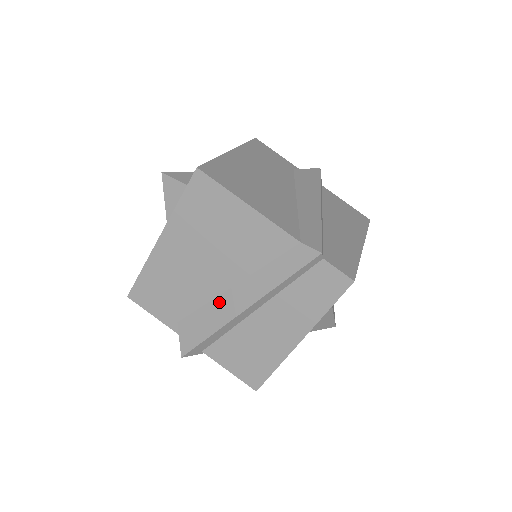
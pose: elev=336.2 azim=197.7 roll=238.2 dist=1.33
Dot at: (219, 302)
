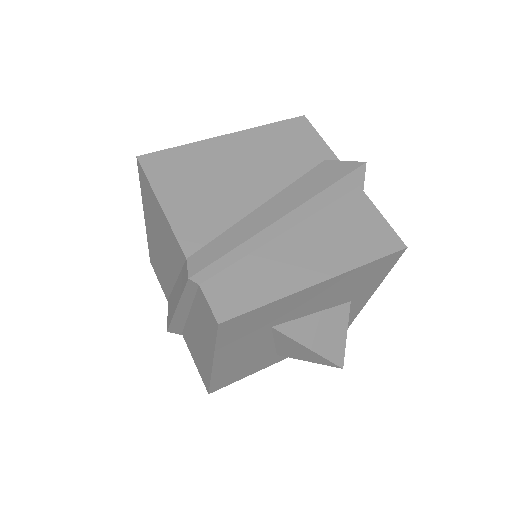
Dot at: (173, 293)
